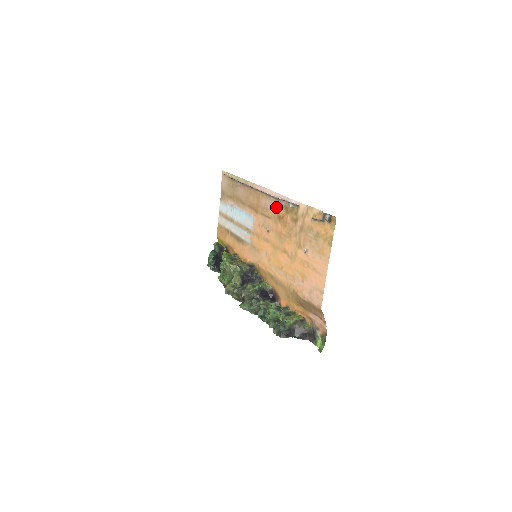
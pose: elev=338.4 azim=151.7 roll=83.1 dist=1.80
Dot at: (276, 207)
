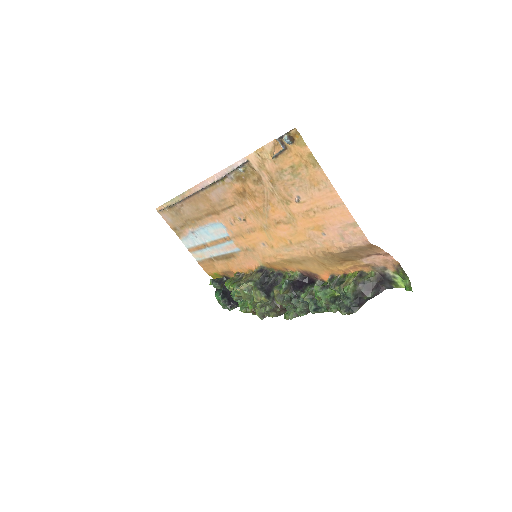
Dot at: (229, 188)
